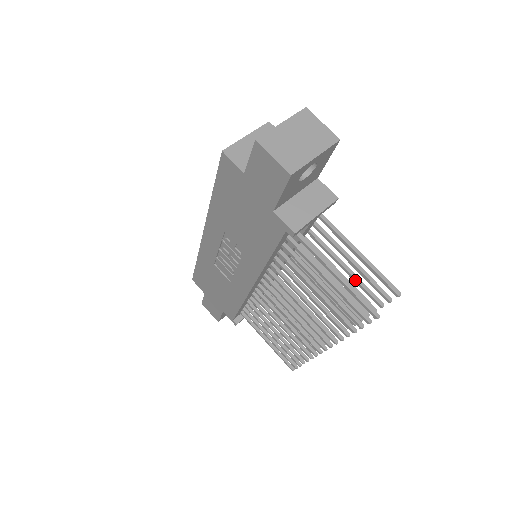
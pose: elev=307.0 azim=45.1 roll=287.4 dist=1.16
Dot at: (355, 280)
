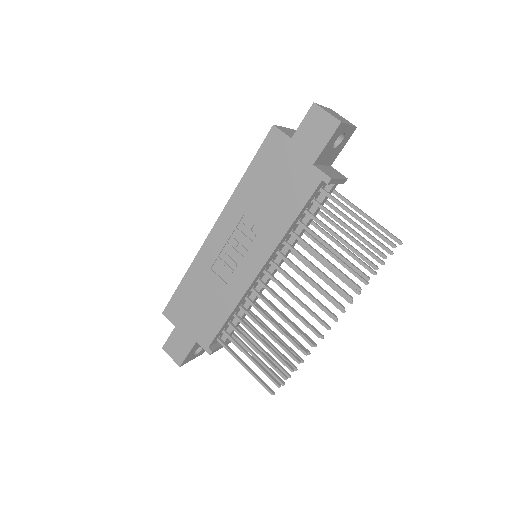
Dot at: (360, 245)
